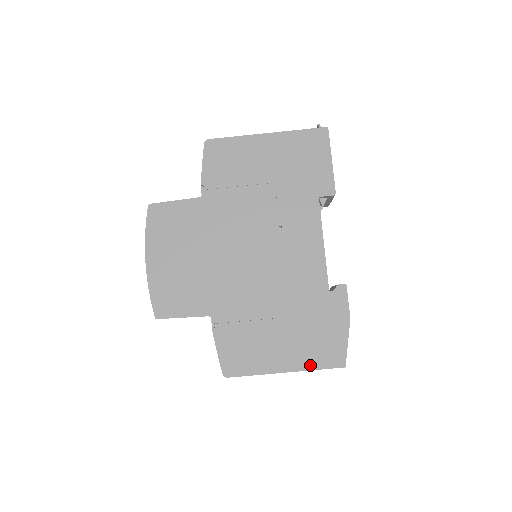
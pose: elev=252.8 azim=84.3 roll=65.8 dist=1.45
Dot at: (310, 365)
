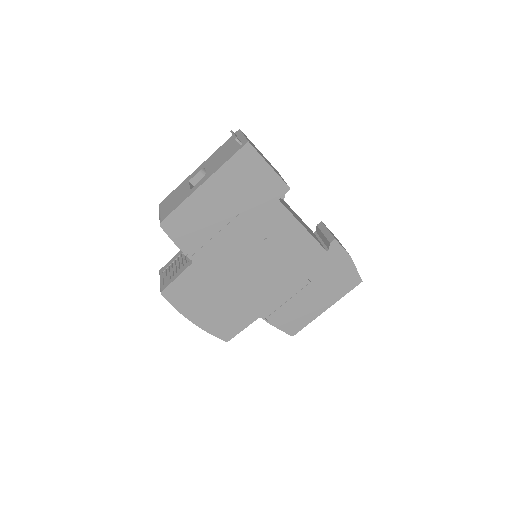
Dot at: (340, 296)
